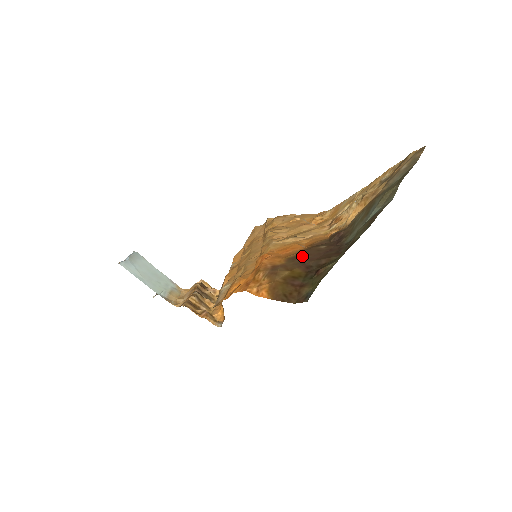
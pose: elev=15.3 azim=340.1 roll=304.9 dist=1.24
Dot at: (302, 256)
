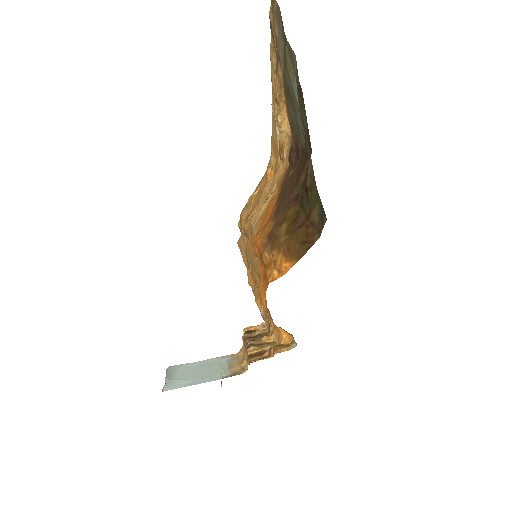
Dot at: (282, 199)
